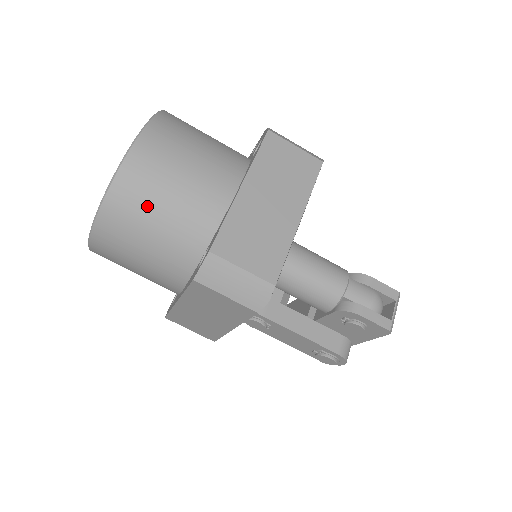
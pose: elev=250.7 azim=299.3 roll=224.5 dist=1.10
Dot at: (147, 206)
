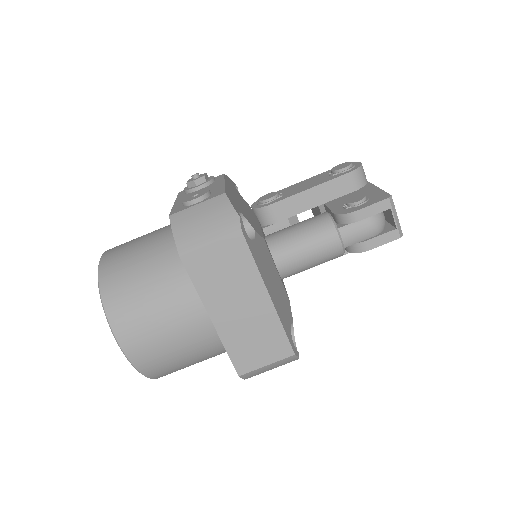
Dot at: (175, 365)
